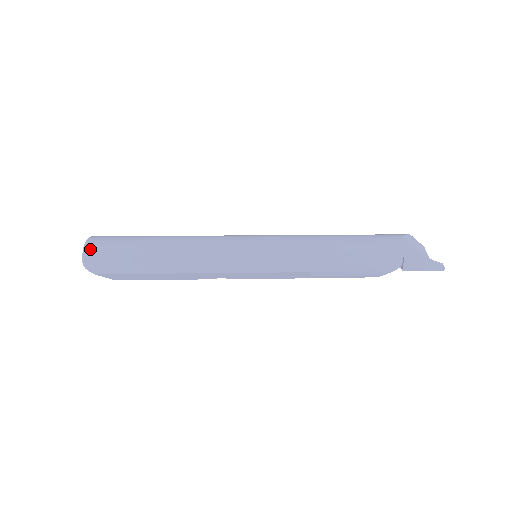
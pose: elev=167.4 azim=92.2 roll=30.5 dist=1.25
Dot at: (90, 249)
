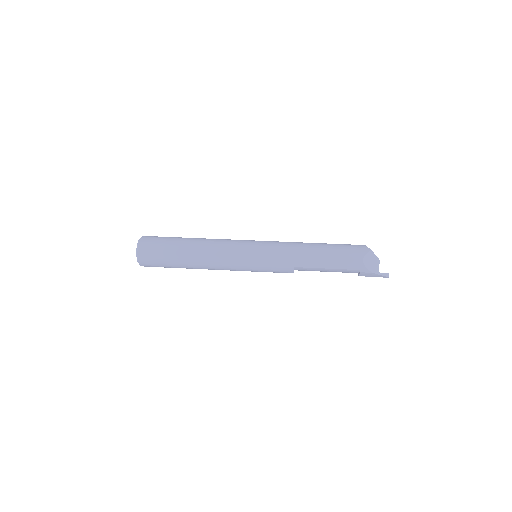
Dot at: (141, 257)
